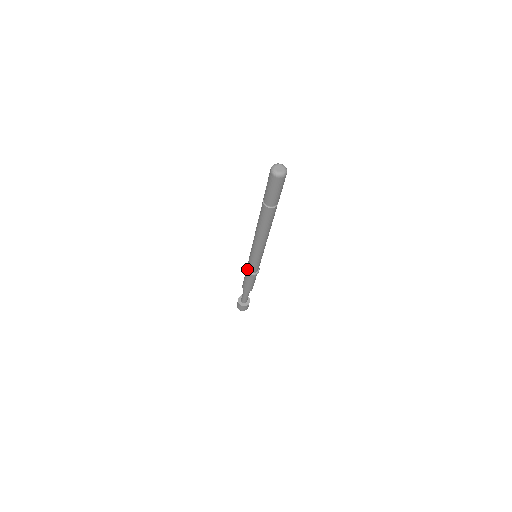
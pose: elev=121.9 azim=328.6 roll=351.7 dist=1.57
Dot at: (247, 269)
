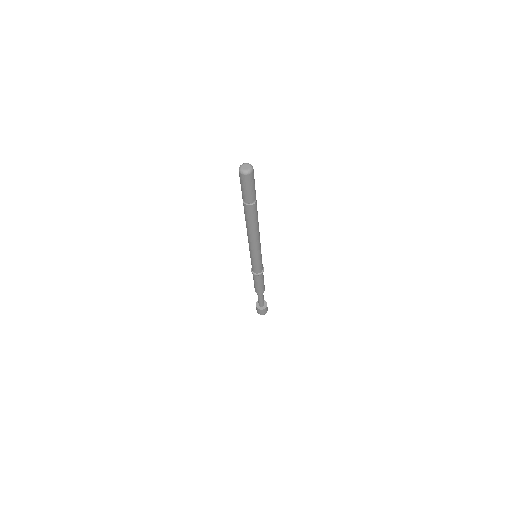
Dot at: occluded
